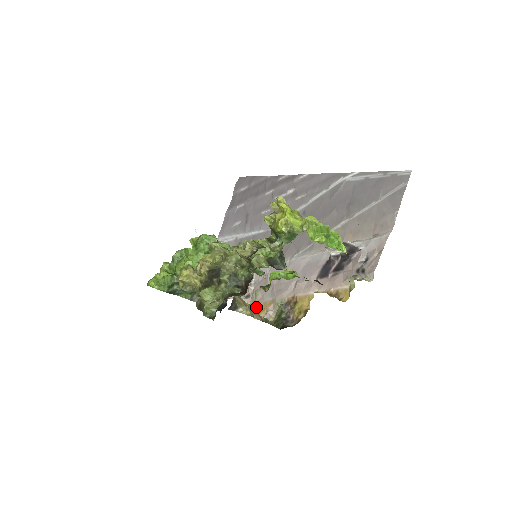
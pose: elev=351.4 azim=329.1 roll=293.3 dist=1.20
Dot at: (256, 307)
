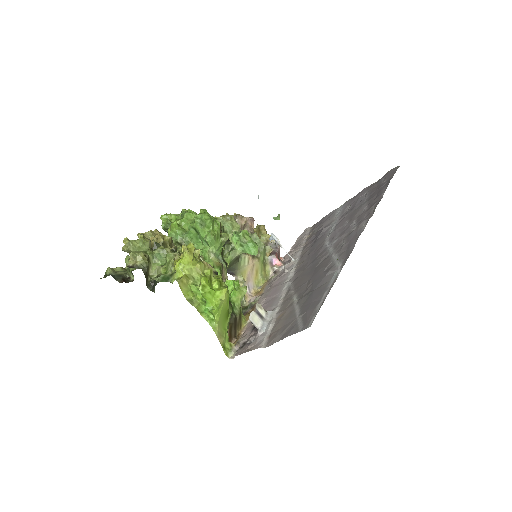
Dot at: (263, 285)
